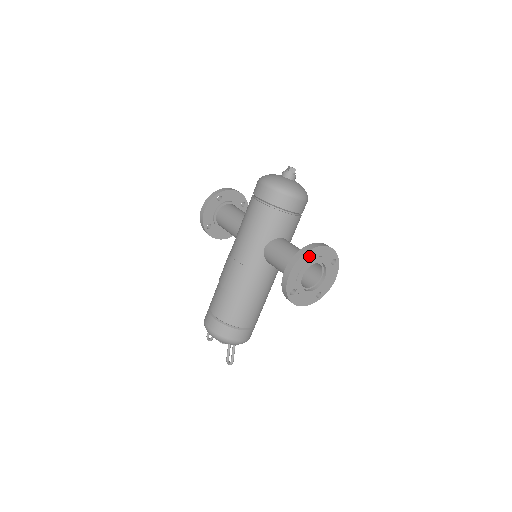
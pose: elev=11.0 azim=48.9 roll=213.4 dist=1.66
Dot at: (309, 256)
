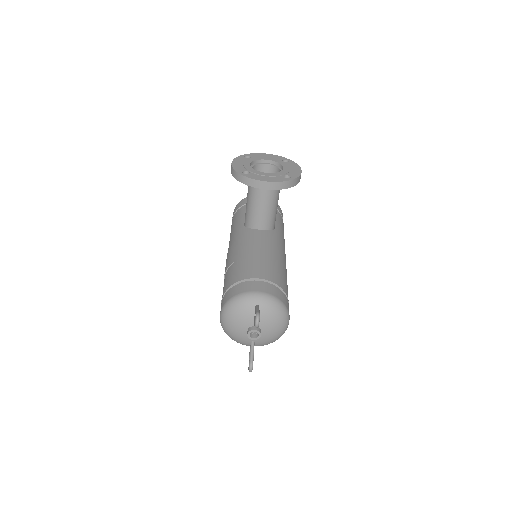
Dot at: occluded
